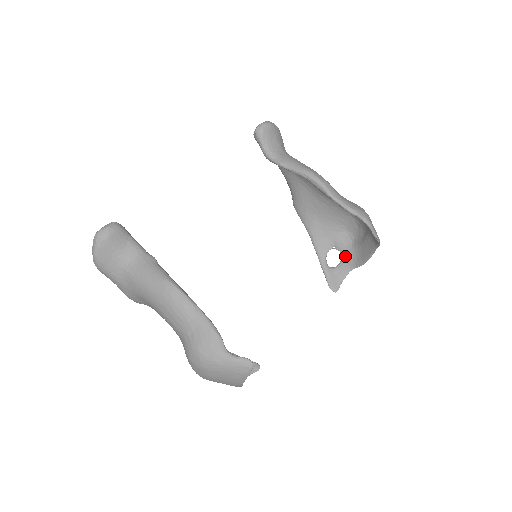
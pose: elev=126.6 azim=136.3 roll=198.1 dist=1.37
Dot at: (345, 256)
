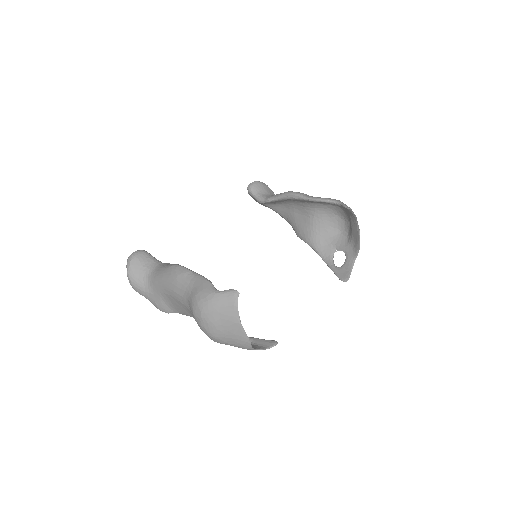
Dot at: (346, 252)
